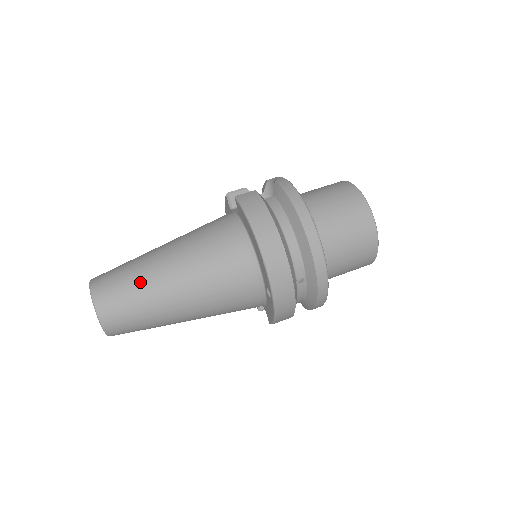
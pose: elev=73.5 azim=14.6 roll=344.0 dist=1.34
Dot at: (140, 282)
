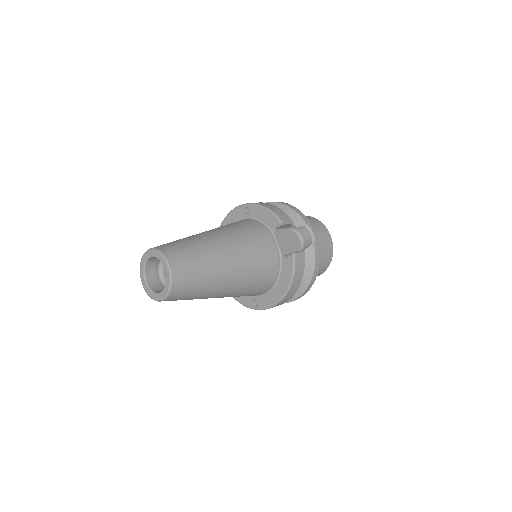
Dot at: (206, 288)
